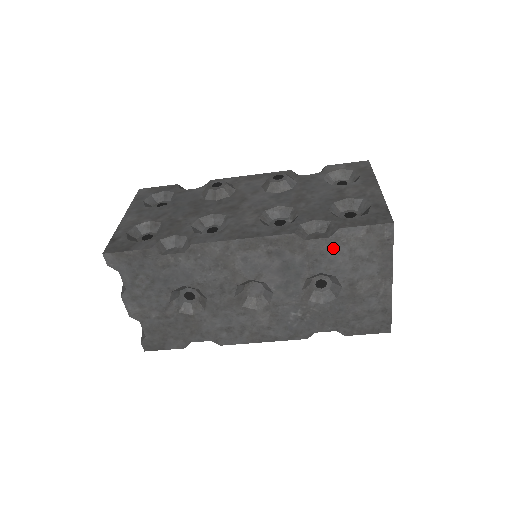
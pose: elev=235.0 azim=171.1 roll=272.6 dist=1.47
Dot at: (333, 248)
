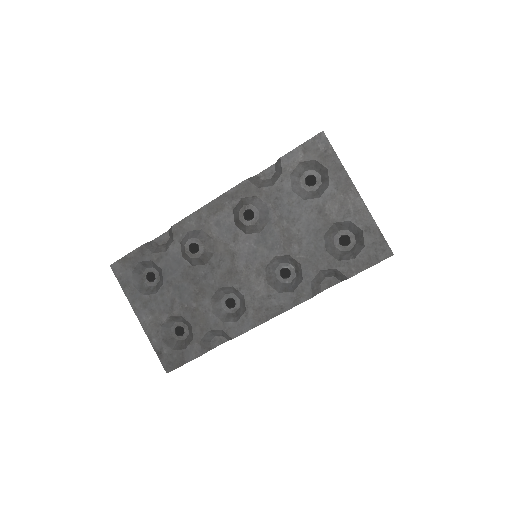
Dot at: occluded
